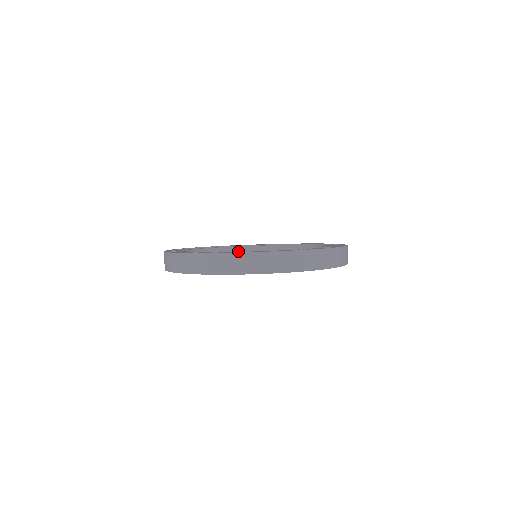
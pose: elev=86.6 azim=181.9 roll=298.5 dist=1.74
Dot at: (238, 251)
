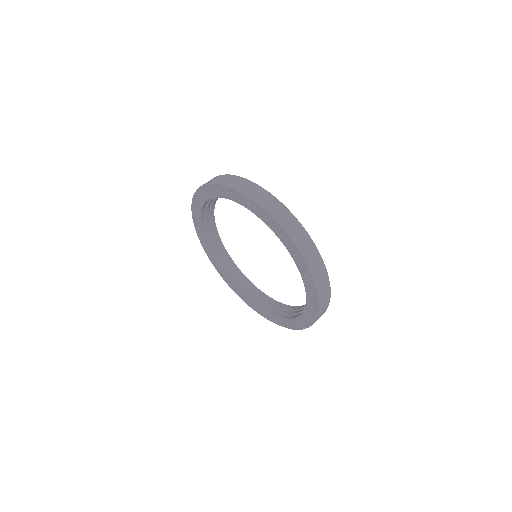
Dot at: (250, 286)
